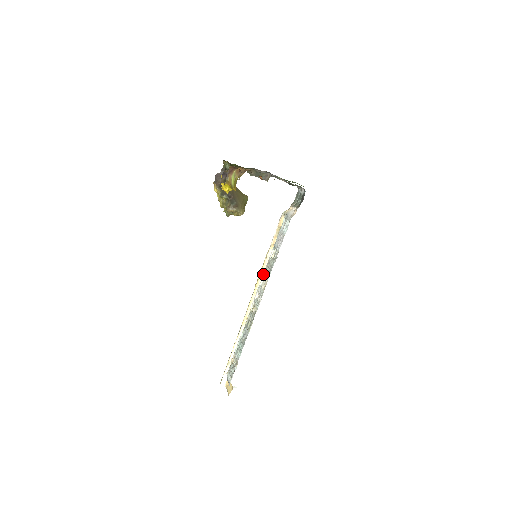
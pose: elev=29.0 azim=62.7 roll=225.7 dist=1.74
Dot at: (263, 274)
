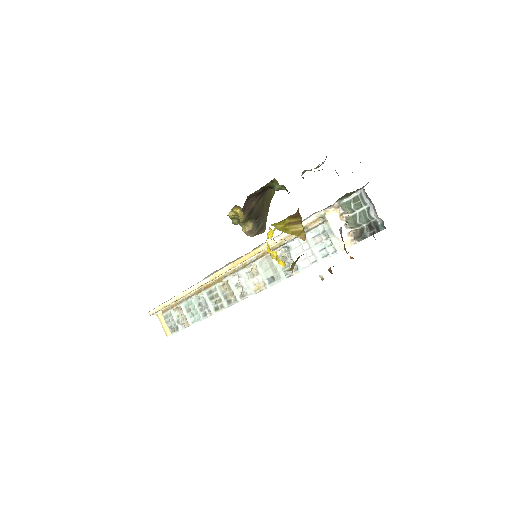
Dot at: (253, 263)
